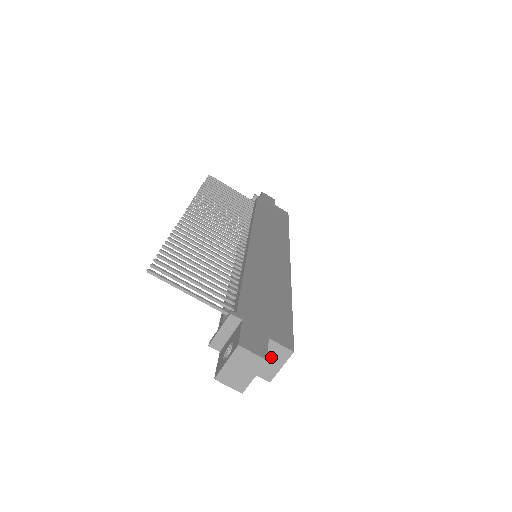
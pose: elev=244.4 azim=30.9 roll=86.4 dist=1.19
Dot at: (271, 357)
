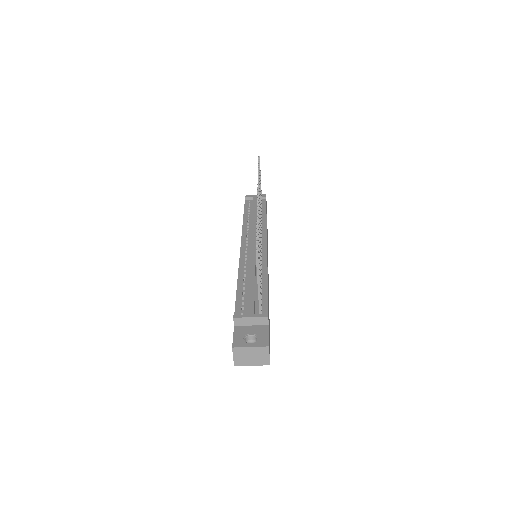
Dot at: occluded
